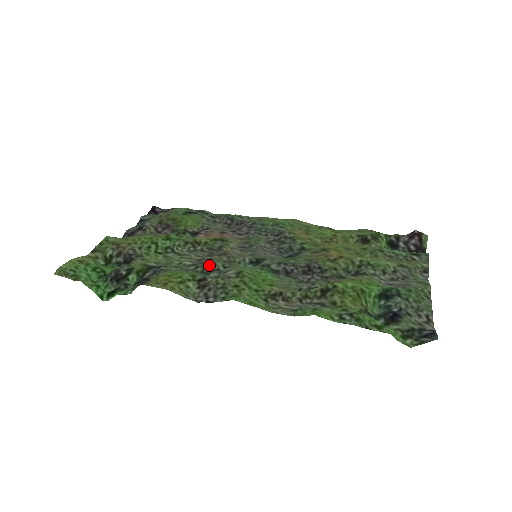
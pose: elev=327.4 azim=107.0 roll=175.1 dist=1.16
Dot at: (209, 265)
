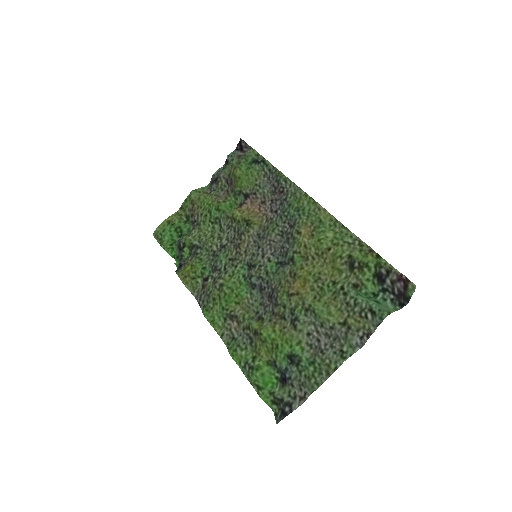
Dot at: (217, 262)
